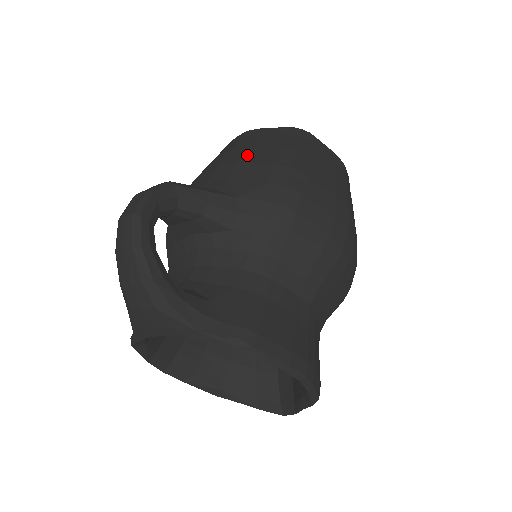
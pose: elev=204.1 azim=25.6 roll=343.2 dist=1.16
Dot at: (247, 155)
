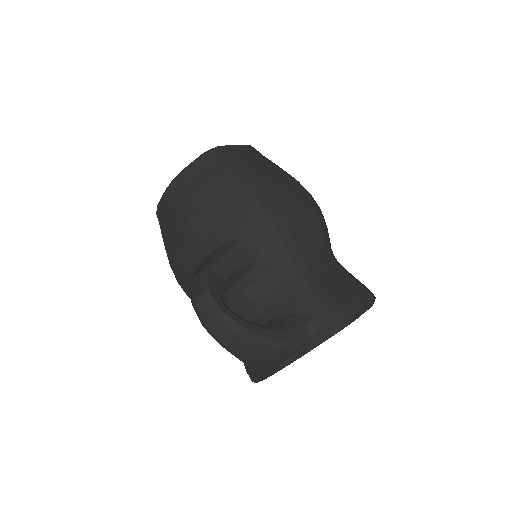
Dot at: (205, 203)
